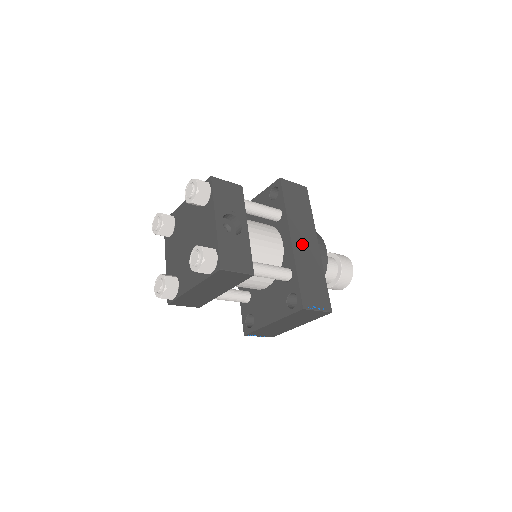
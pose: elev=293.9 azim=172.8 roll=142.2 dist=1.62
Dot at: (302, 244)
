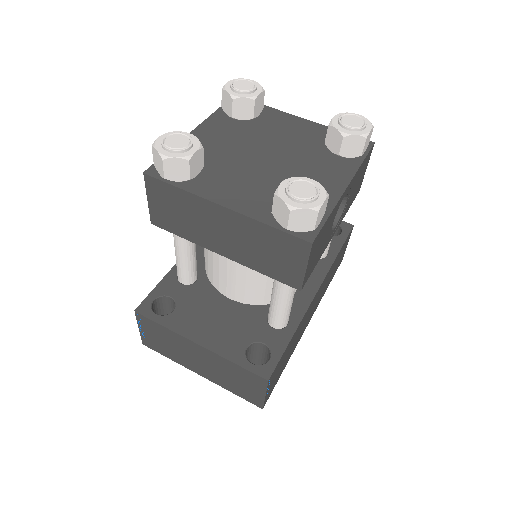
Dot at: (312, 307)
